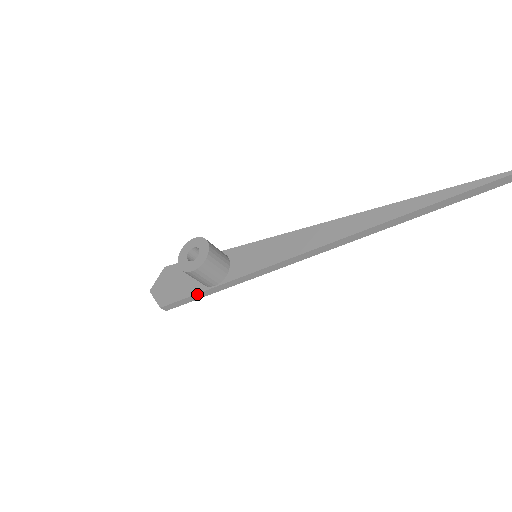
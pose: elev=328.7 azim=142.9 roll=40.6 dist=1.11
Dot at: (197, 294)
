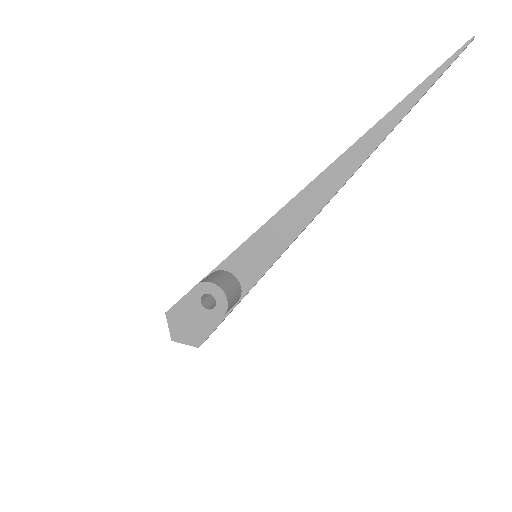
Dot at: occluded
